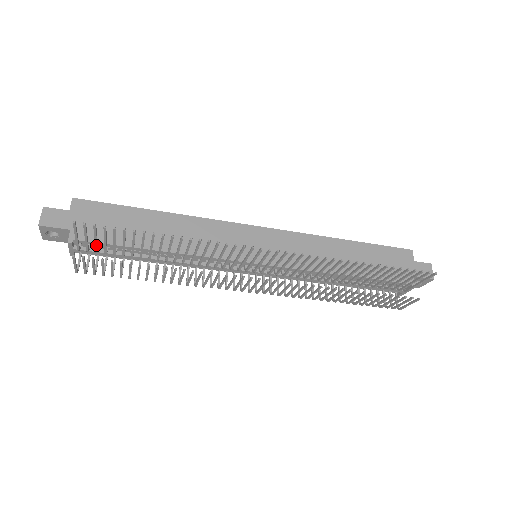
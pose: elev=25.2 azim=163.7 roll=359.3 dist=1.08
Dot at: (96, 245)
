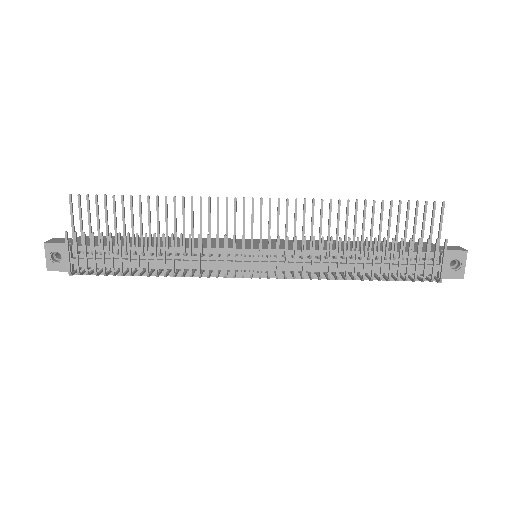
Dot at: (90, 235)
